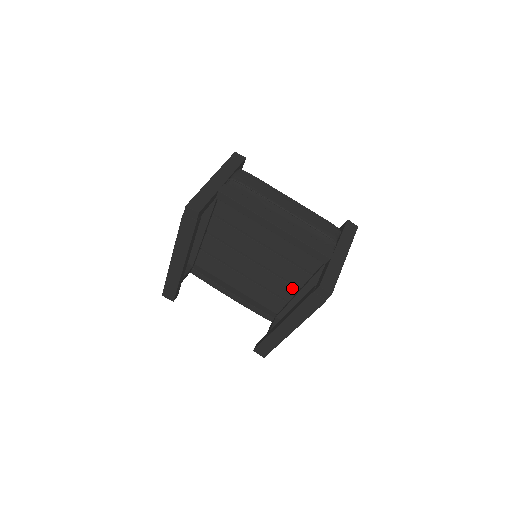
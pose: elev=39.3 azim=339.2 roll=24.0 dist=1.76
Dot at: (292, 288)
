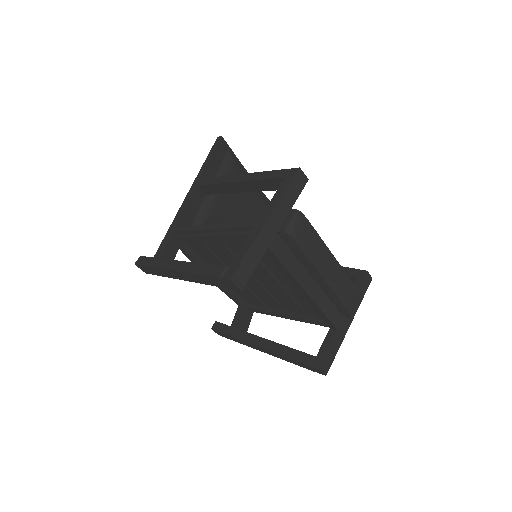
Dot at: (279, 307)
